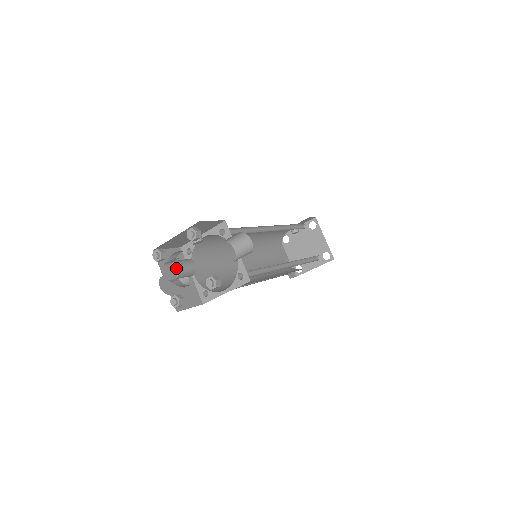
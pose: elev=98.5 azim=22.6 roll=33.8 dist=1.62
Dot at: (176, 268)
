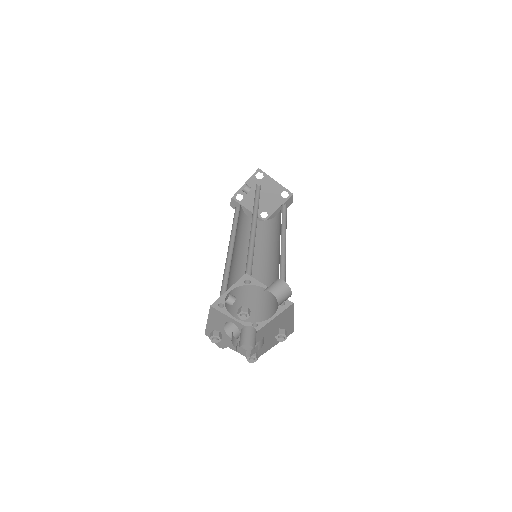
Dot at: (222, 326)
